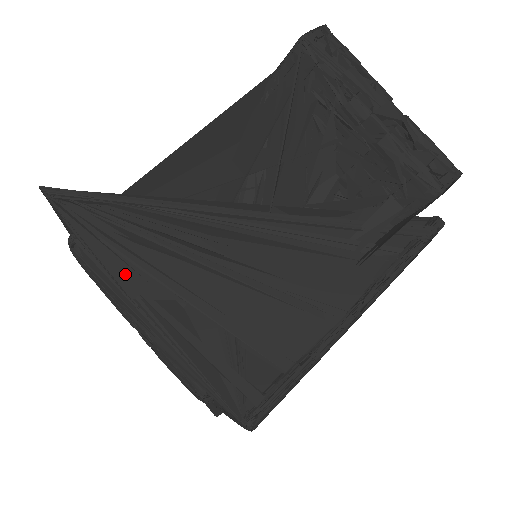
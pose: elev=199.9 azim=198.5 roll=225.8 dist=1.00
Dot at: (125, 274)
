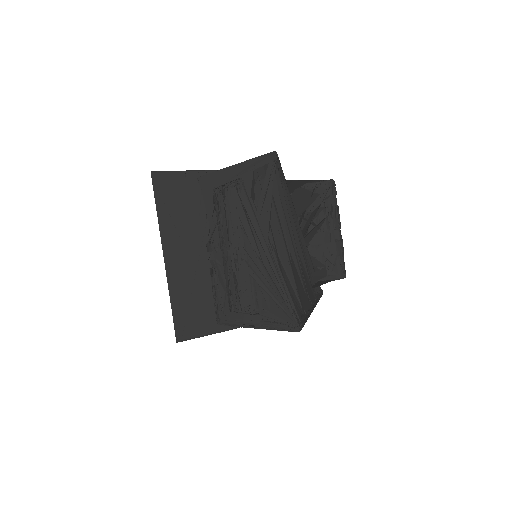
Dot at: occluded
